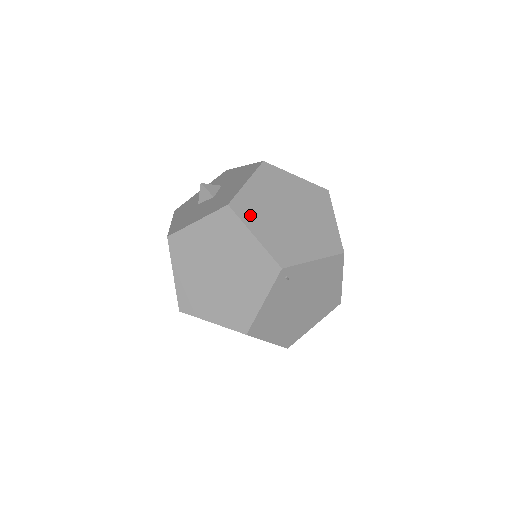
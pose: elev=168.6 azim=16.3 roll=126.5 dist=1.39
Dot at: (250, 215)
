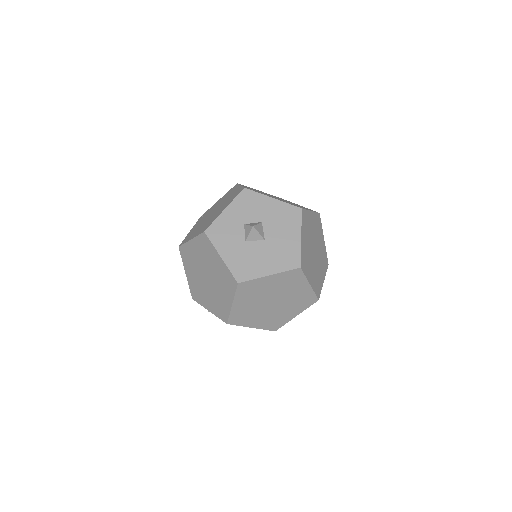
Dot at: (307, 268)
